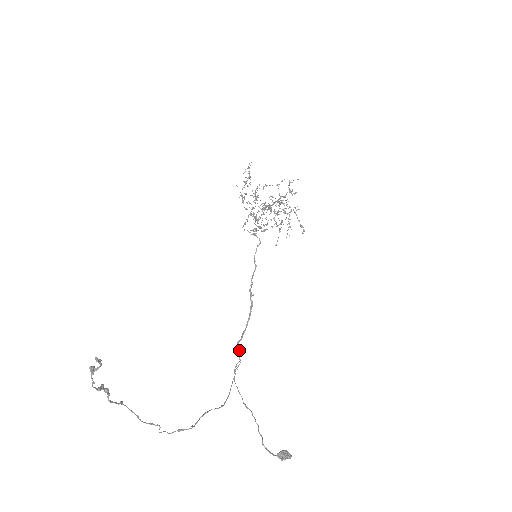
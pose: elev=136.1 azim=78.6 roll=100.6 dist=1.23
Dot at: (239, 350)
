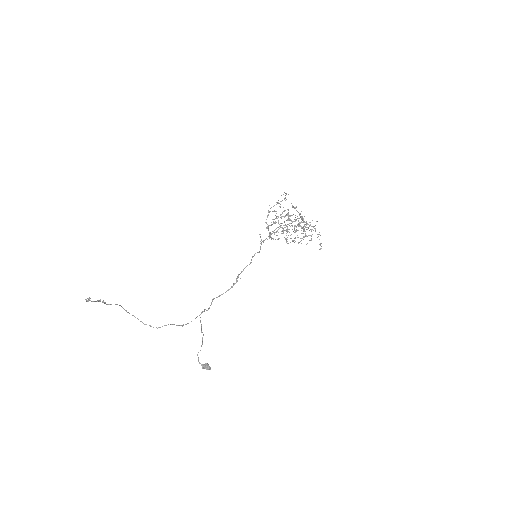
Dot at: (211, 303)
